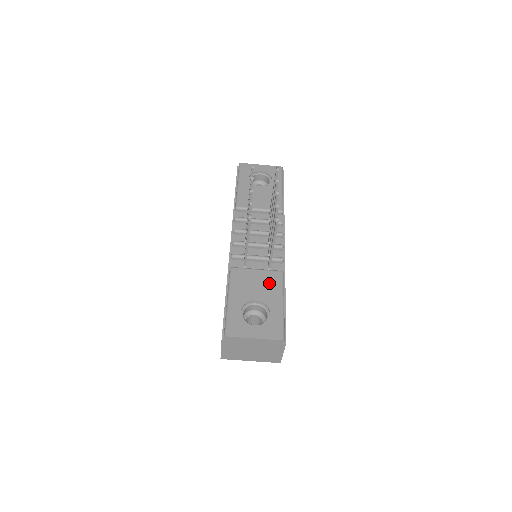
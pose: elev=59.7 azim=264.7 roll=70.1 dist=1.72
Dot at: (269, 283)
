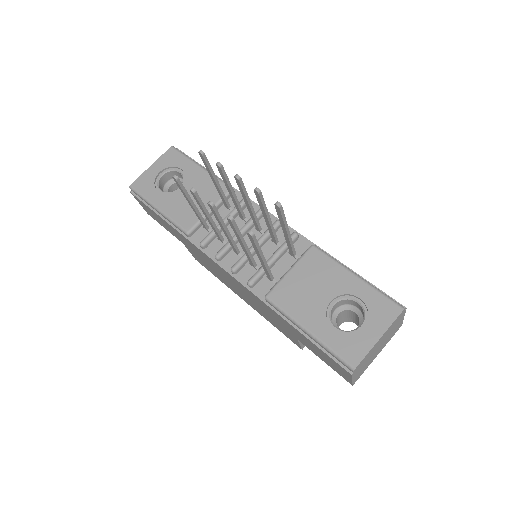
Dot at: (318, 271)
